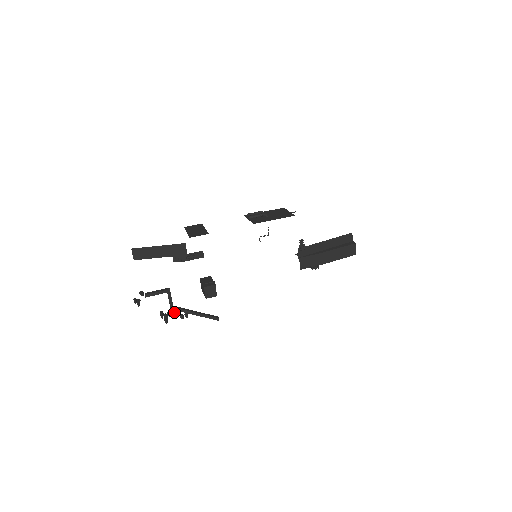
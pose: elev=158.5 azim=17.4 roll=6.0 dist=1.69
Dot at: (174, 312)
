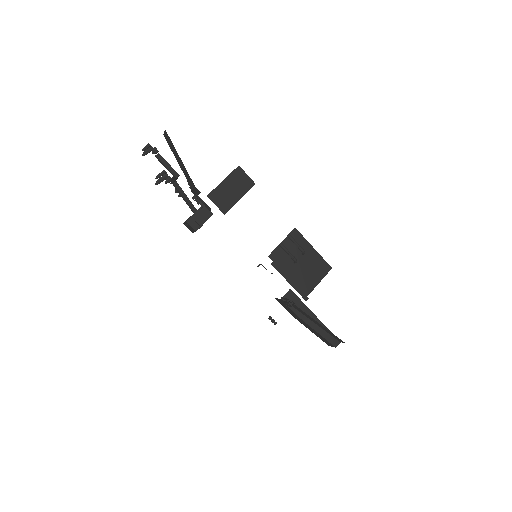
Dot at: occluded
